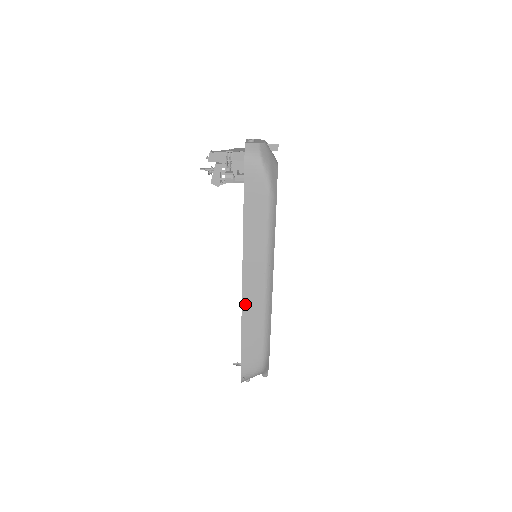
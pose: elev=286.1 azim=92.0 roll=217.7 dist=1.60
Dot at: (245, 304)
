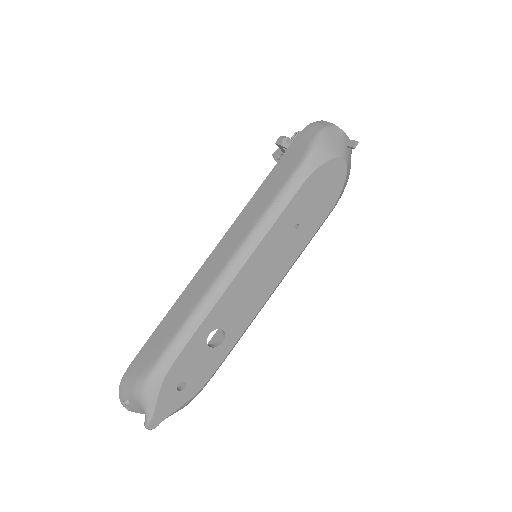
Dot at: (194, 281)
